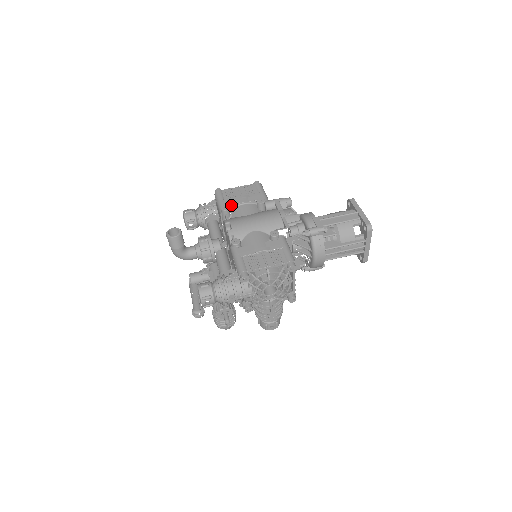
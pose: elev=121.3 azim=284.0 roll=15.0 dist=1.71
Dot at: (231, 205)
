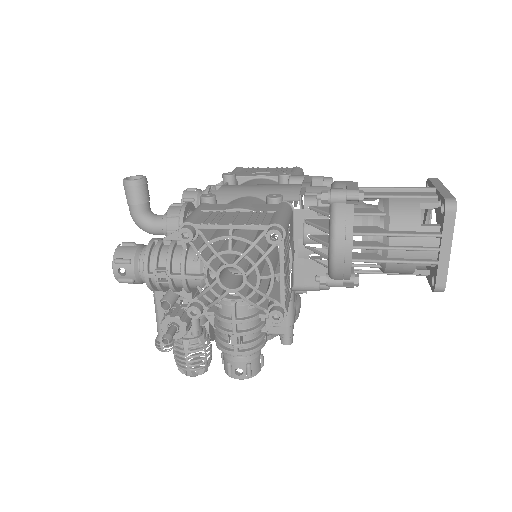
Dot at: (241, 176)
